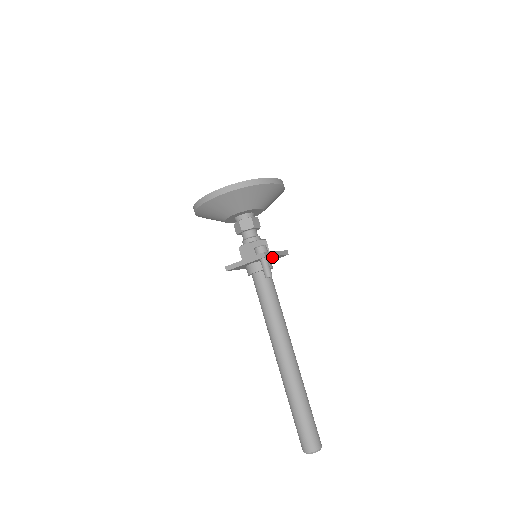
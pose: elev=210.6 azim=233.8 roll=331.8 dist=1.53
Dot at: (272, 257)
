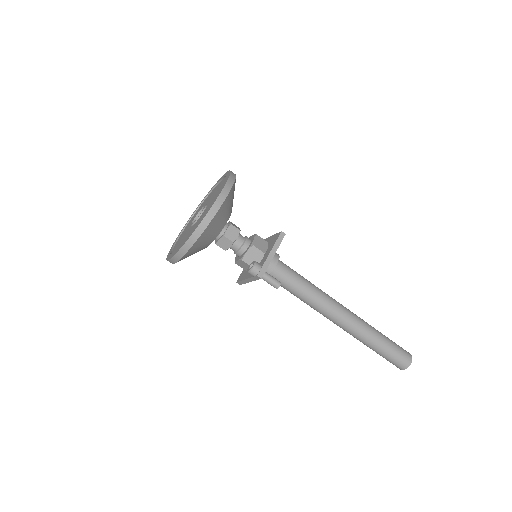
Dot at: occluded
